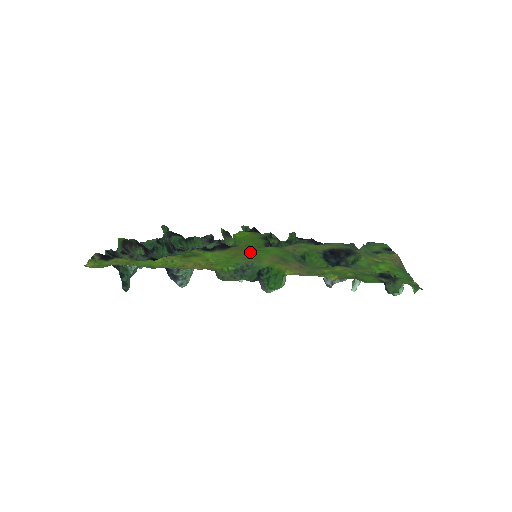
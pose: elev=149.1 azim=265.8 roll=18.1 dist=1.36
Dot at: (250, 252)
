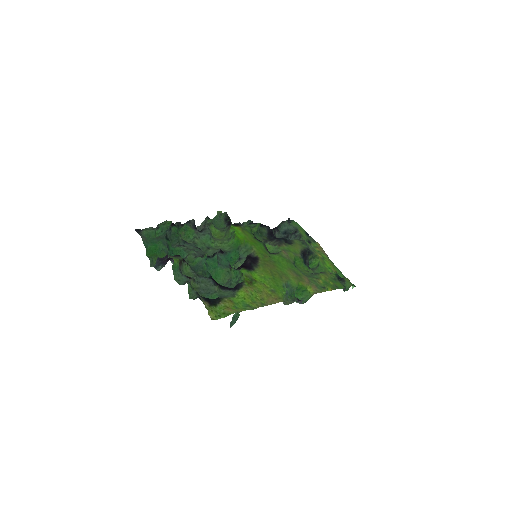
Dot at: (275, 268)
